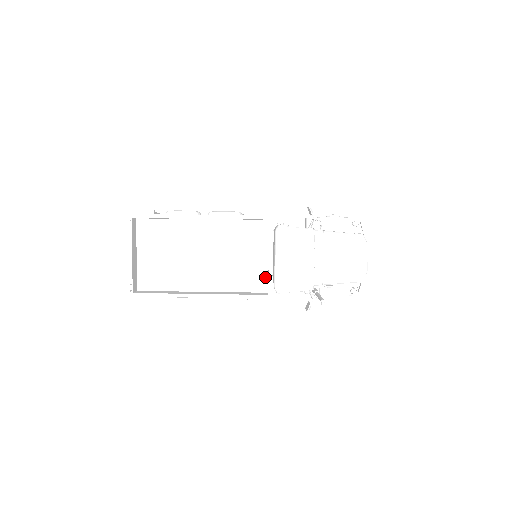
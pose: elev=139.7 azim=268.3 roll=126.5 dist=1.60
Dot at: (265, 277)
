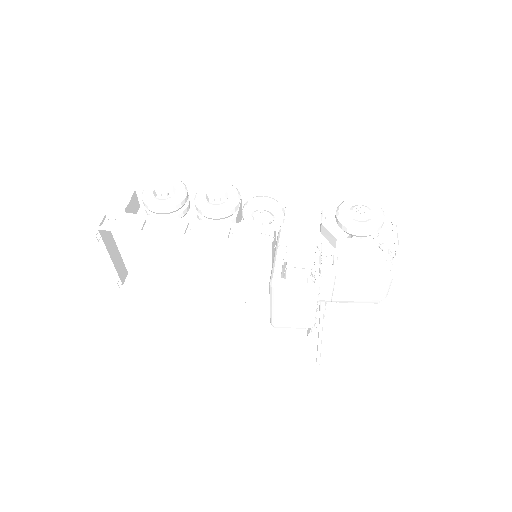
Dot at: (266, 278)
